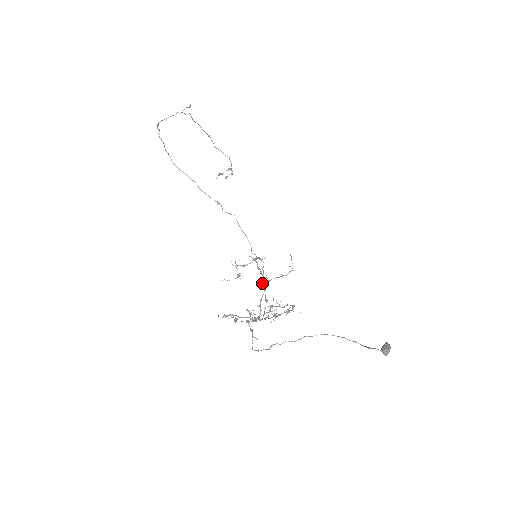
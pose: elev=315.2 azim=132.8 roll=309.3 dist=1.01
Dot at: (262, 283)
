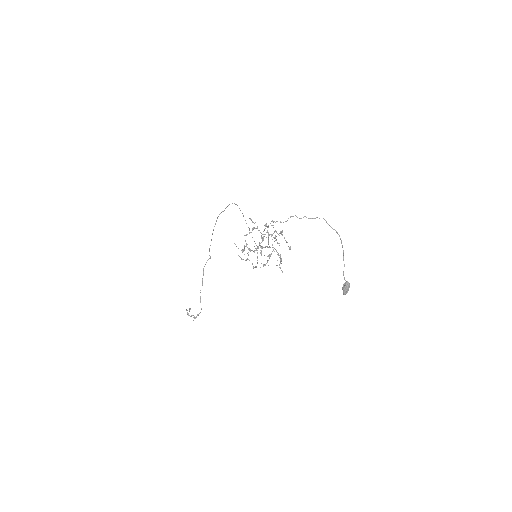
Dot at: (253, 266)
